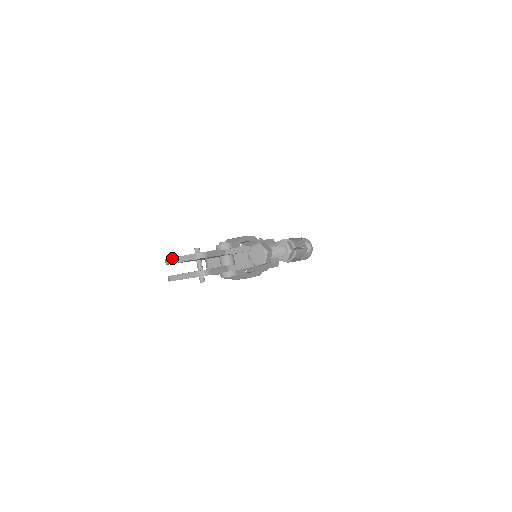
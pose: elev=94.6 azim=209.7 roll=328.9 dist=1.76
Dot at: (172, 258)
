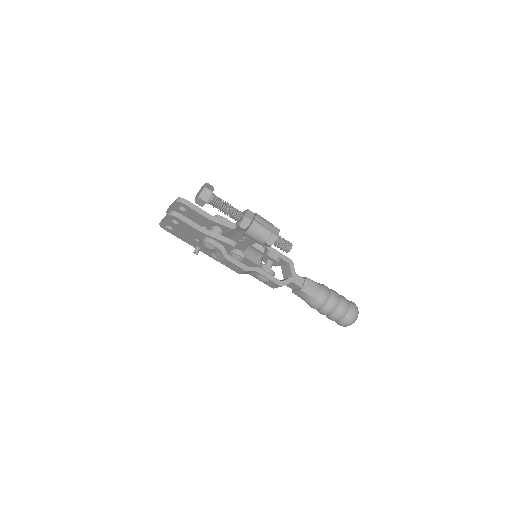
Dot at: (170, 205)
